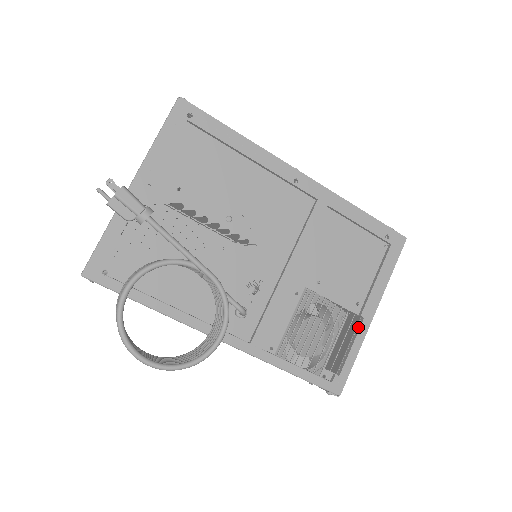
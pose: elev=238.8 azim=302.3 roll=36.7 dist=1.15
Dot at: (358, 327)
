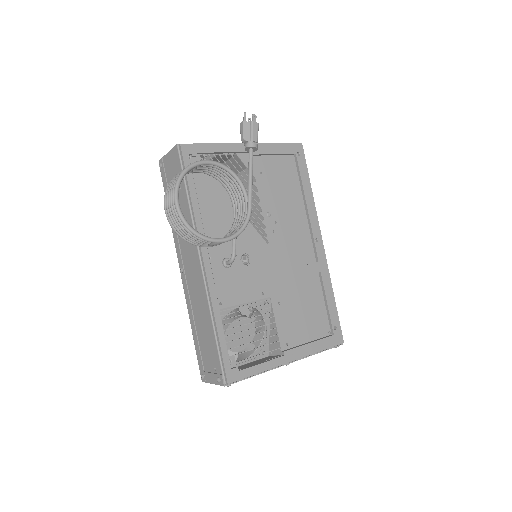
Dot at: (276, 357)
